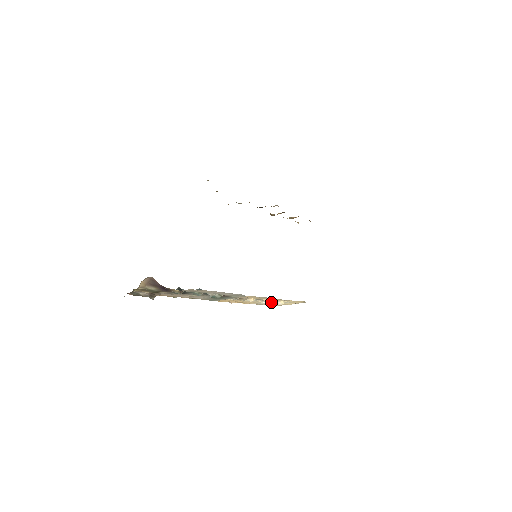
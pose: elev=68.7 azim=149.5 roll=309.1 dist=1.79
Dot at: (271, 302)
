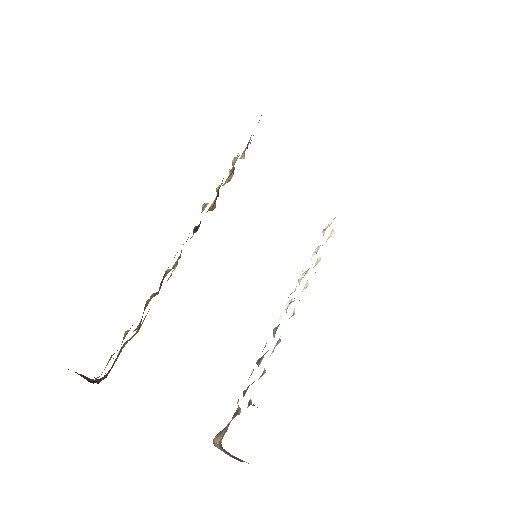
Dot at: occluded
